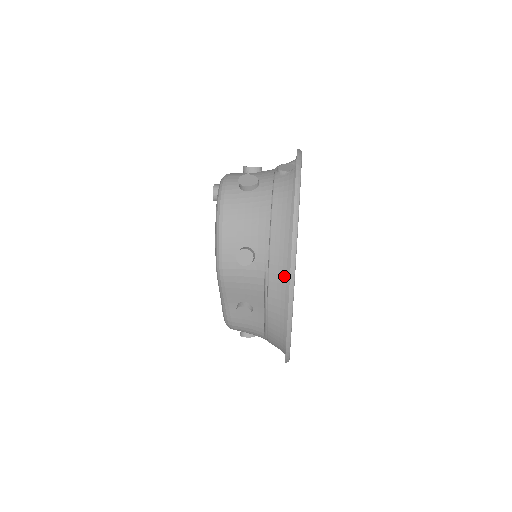
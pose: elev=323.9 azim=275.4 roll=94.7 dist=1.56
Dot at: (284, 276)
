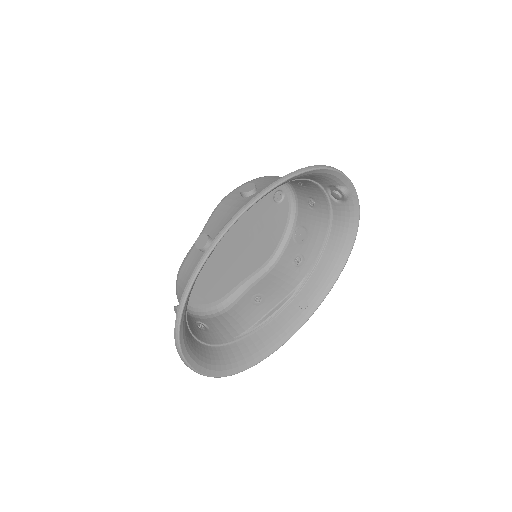
Dot at: occluded
